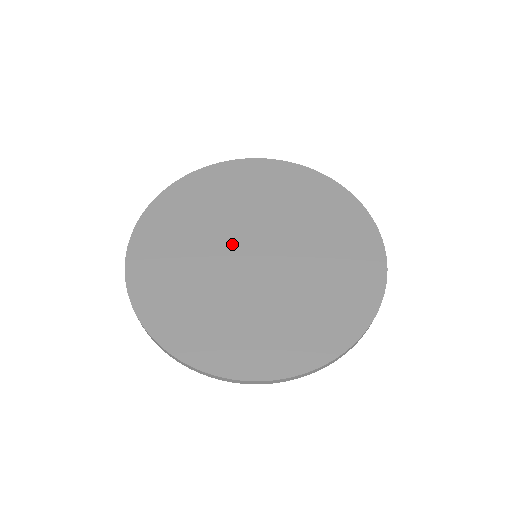
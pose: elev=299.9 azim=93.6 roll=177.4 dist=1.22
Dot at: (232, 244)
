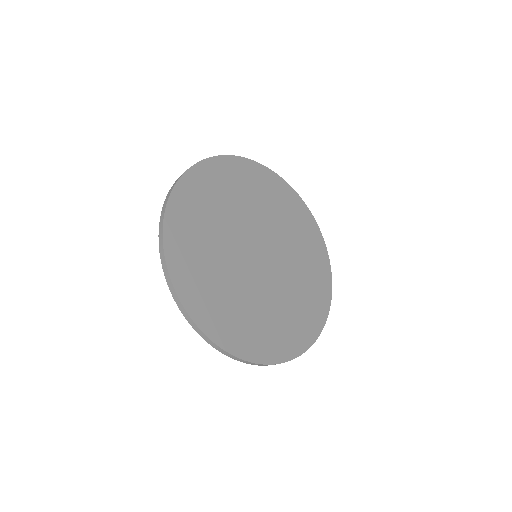
Dot at: (248, 236)
